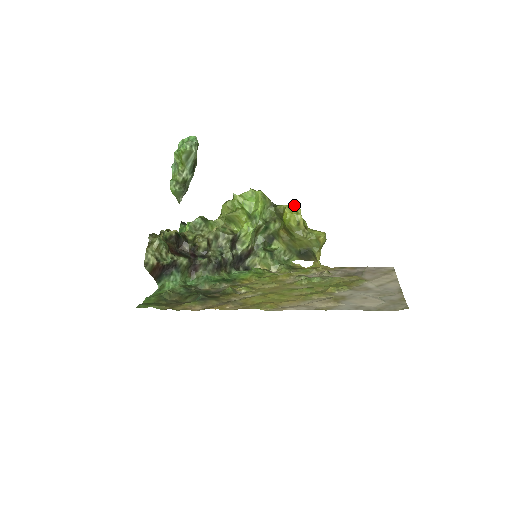
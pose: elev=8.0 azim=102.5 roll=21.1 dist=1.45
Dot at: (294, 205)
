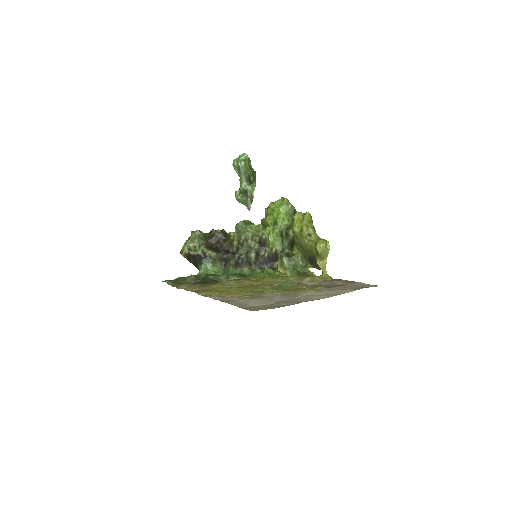
Dot at: occluded
